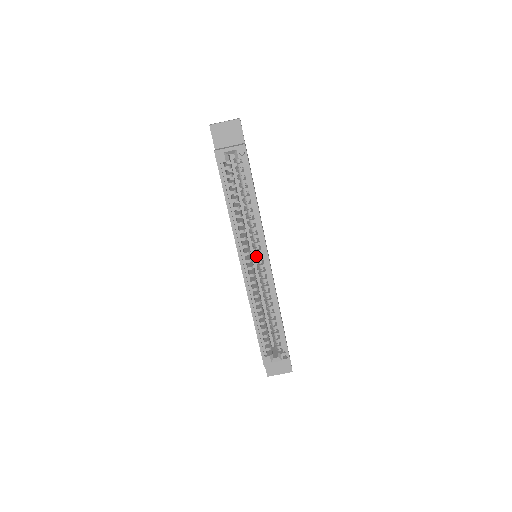
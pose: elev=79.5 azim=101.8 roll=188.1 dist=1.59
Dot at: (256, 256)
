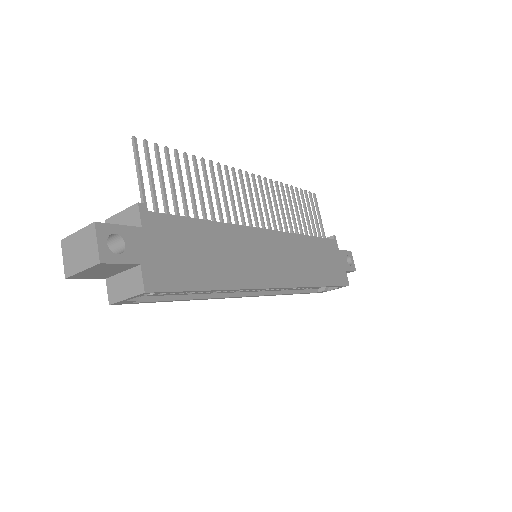
Dot at: occluded
